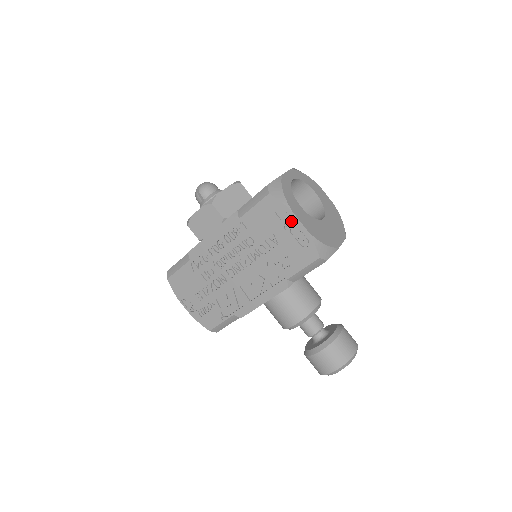
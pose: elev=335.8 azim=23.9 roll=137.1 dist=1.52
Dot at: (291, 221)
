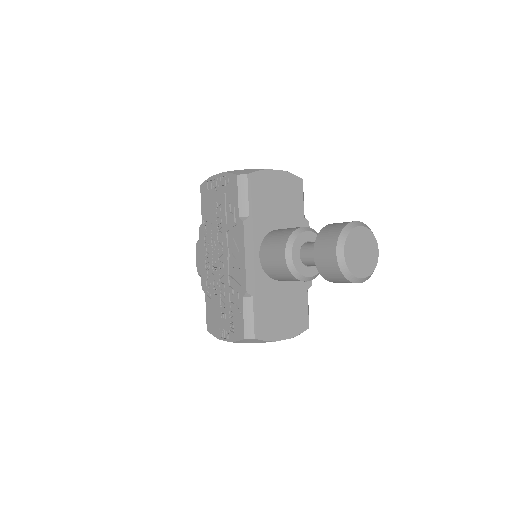
Dot at: (215, 181)
